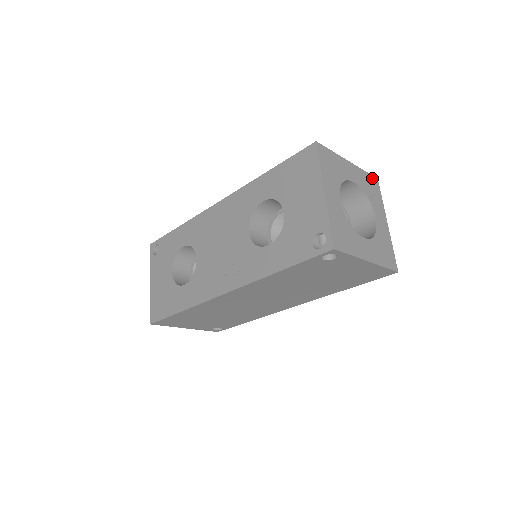
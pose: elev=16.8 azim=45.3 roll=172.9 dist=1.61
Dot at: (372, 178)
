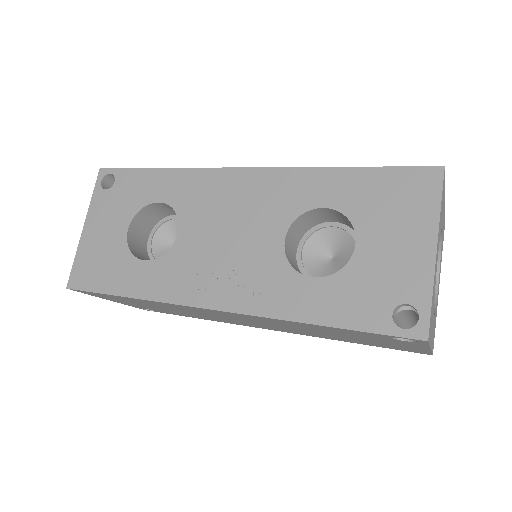
Dot at: (444, 224)
